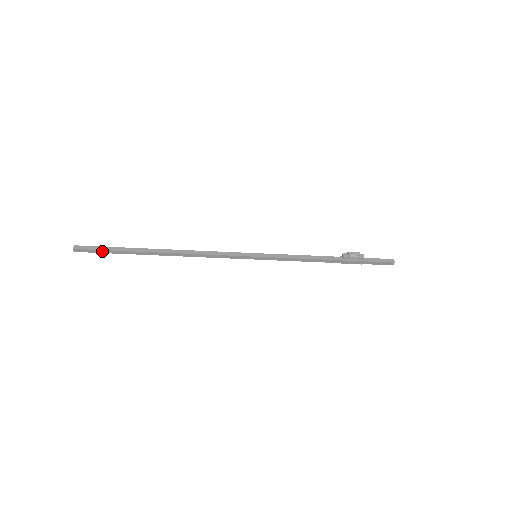
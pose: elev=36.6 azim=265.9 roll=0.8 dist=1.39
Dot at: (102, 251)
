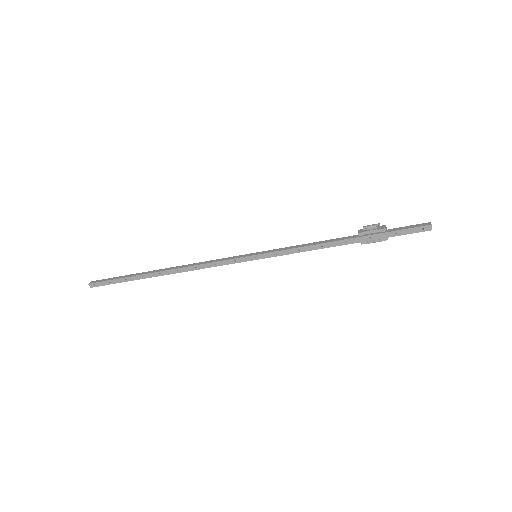
Dot at: (112, 281)
